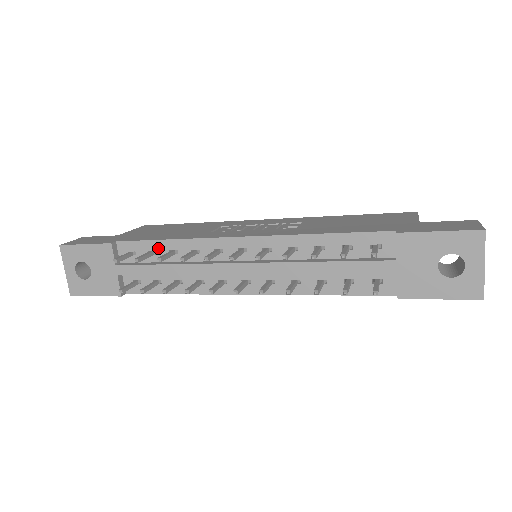
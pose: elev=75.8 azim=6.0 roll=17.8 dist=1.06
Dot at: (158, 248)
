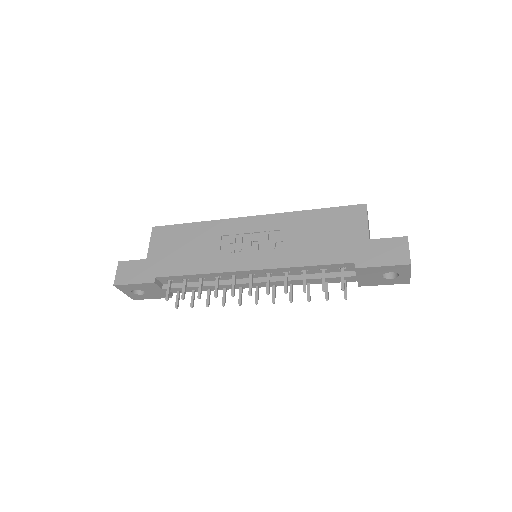
Dot at: (189, 278)
